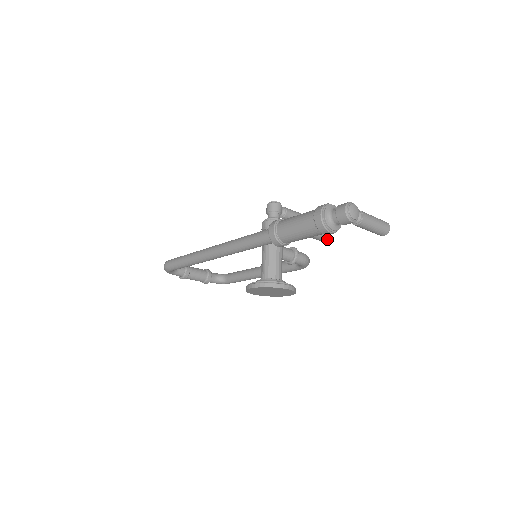
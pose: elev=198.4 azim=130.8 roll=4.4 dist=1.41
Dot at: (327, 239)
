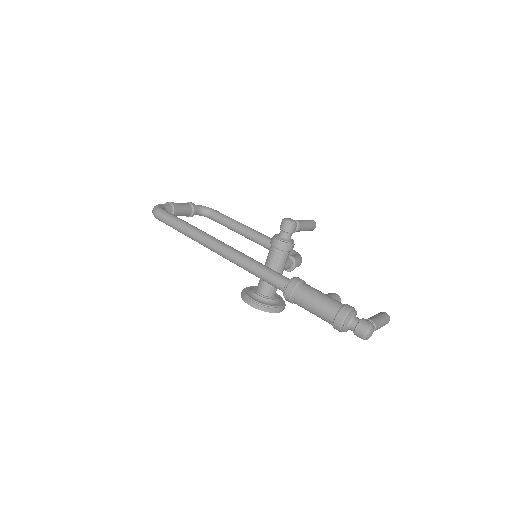
Dot at: occluded
